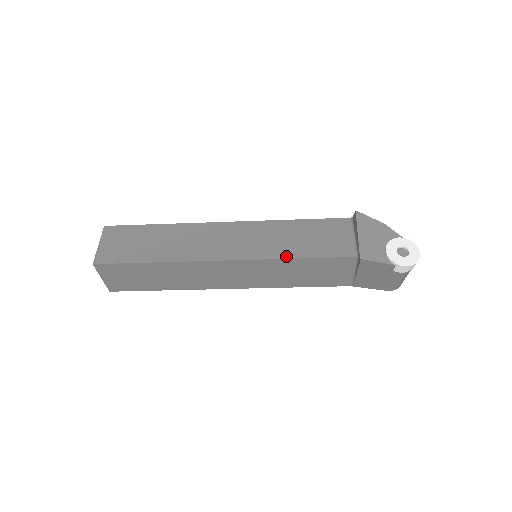
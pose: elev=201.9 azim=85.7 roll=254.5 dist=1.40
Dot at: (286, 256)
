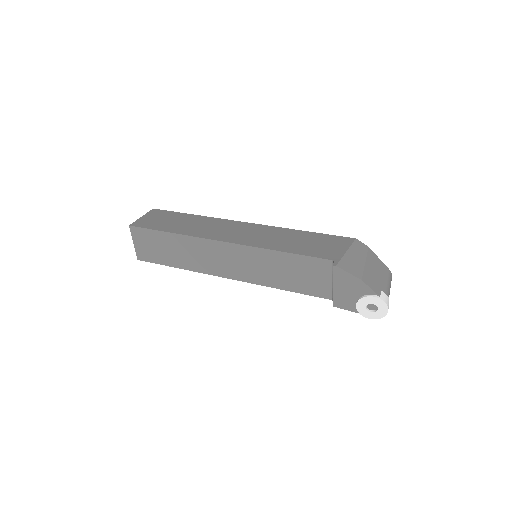
Dot at: (273, 286)
